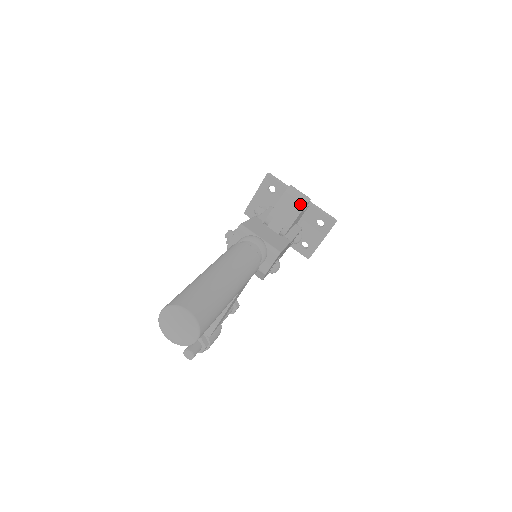
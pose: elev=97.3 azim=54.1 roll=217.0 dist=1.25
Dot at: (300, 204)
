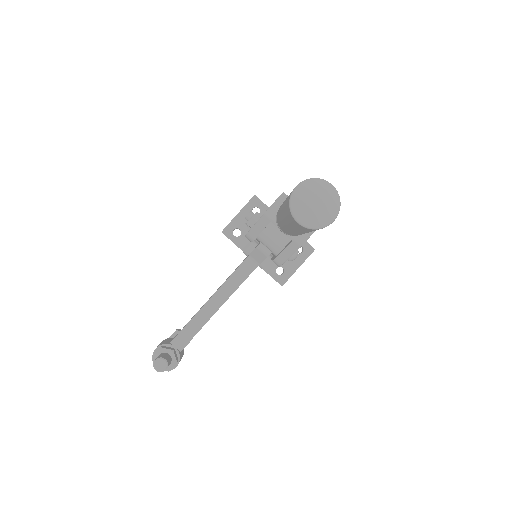
Dot at: occluded
